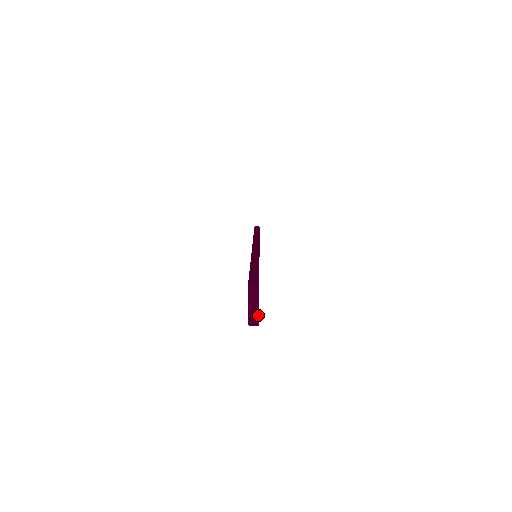
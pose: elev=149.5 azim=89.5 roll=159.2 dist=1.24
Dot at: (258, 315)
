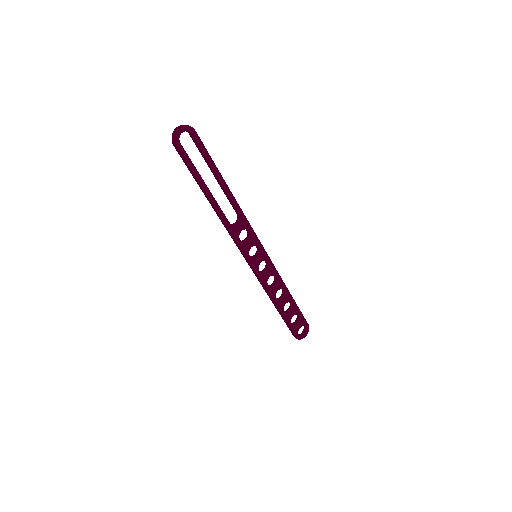
Dot at: (177, 130)
